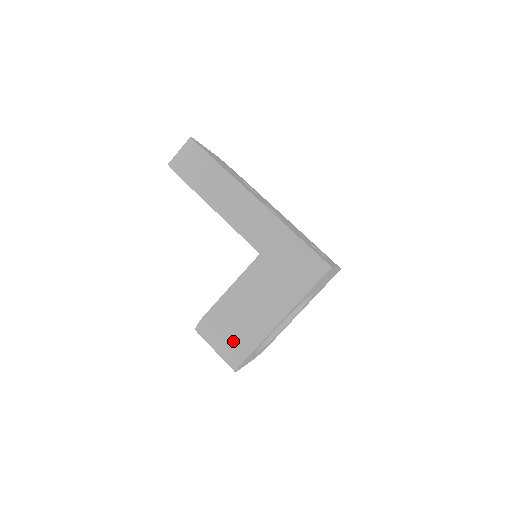
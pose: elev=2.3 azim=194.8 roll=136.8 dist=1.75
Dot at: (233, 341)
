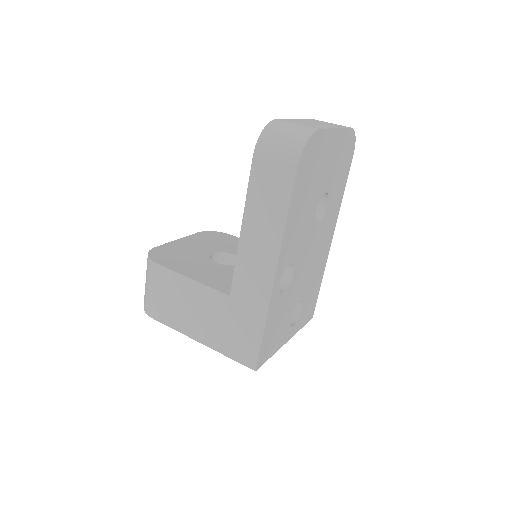
Dot at: (155, 300)
